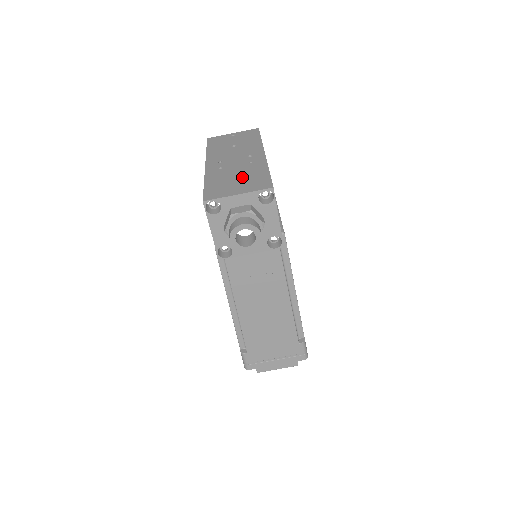
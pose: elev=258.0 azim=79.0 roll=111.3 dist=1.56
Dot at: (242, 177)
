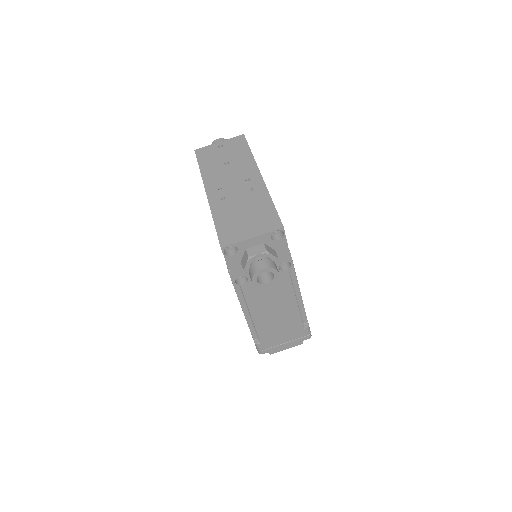
Dot at: (249, 212)
